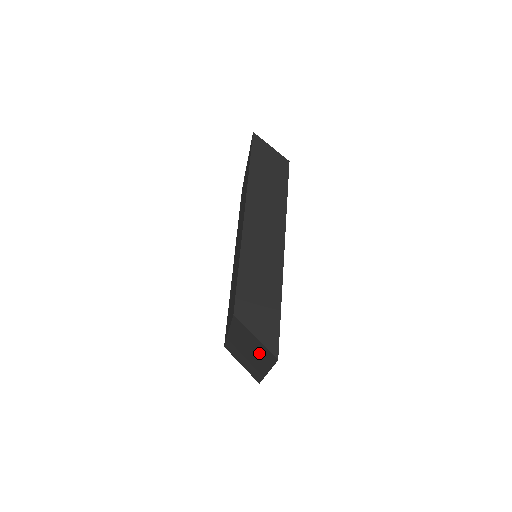
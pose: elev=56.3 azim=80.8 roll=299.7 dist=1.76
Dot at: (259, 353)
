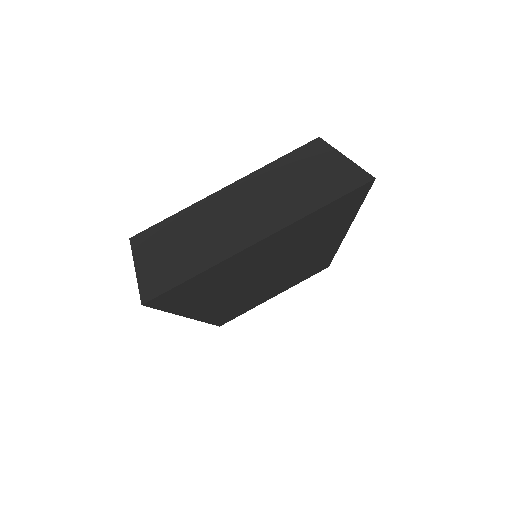
Dot at: (302, 191)
